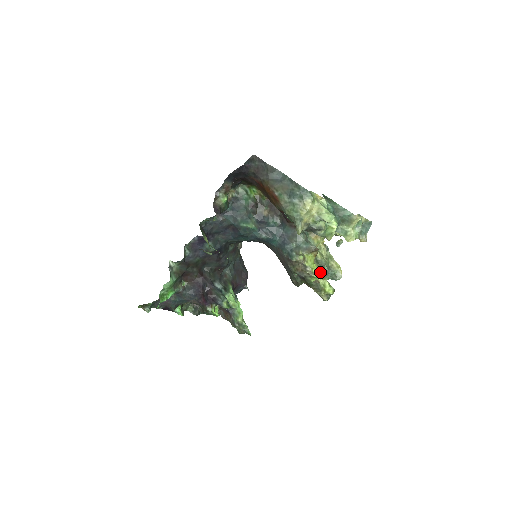
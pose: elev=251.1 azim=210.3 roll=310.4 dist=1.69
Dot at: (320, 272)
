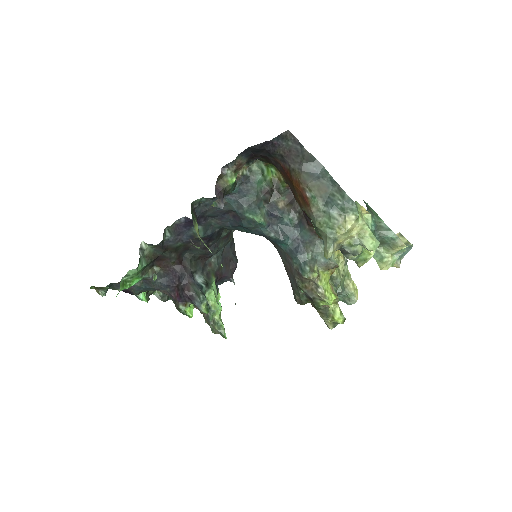
Dot at: (334, 296)
